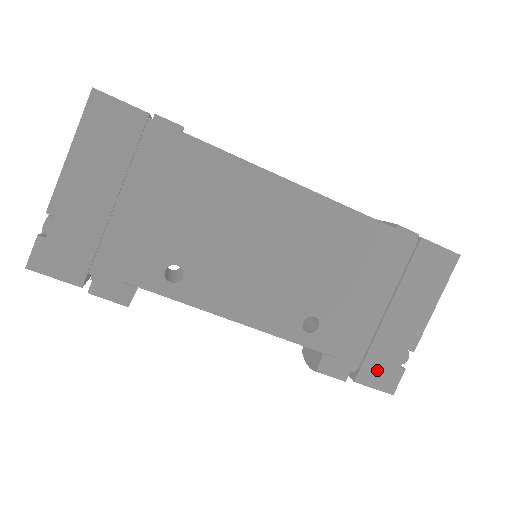
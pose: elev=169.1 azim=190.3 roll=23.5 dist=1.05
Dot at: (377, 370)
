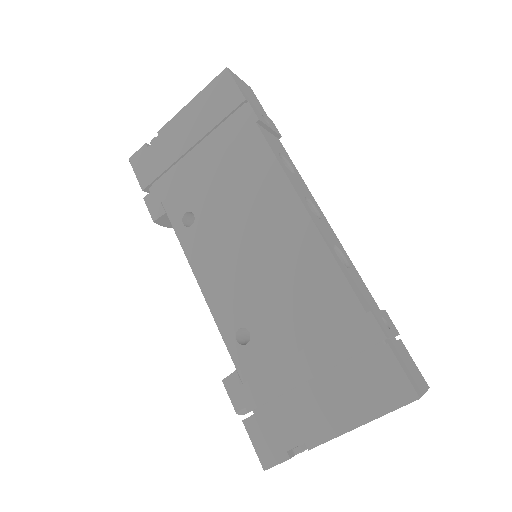
Dot at: (266, 431)
